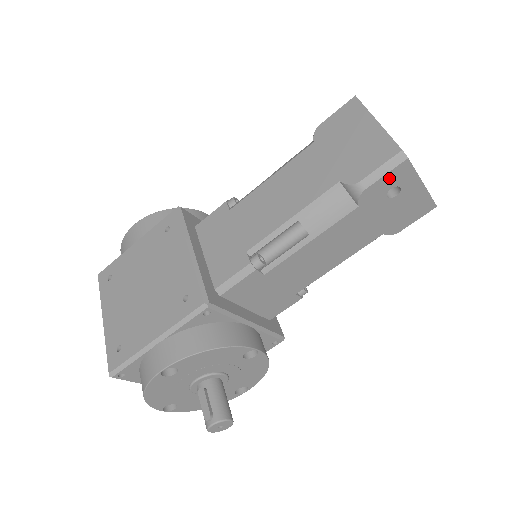
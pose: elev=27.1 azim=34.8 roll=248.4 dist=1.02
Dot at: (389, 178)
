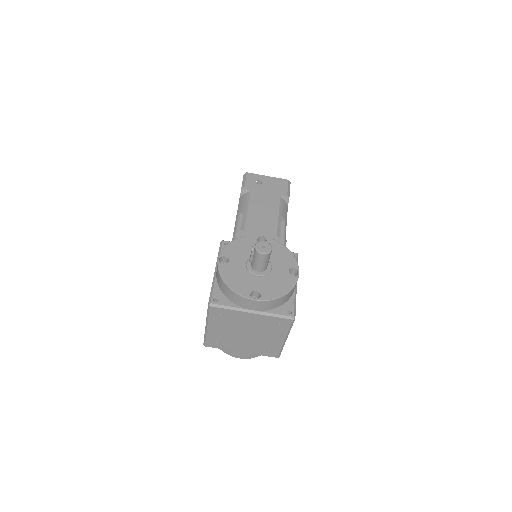
Dot at: (249, 180)
